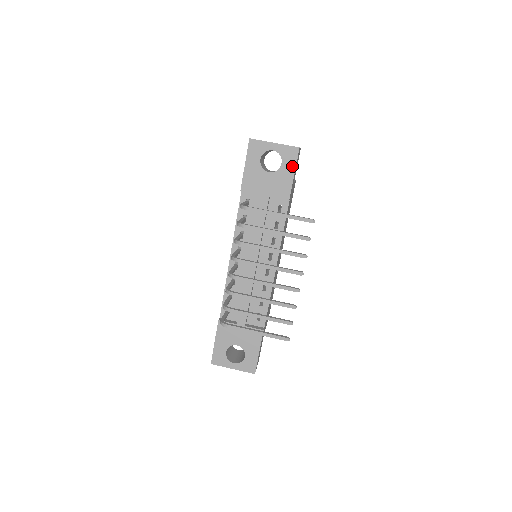
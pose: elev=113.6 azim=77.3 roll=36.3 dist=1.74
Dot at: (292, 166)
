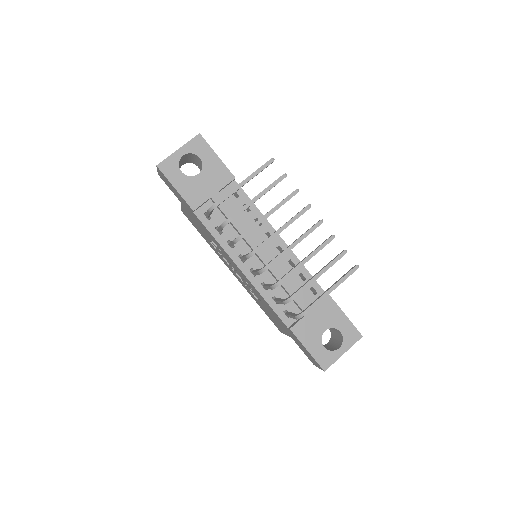
Dot at: (209, 152)
